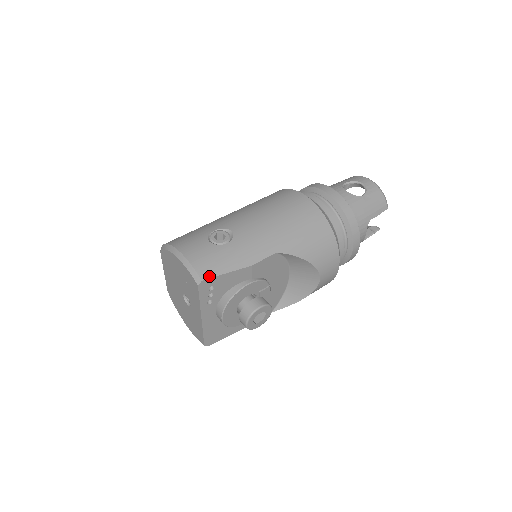
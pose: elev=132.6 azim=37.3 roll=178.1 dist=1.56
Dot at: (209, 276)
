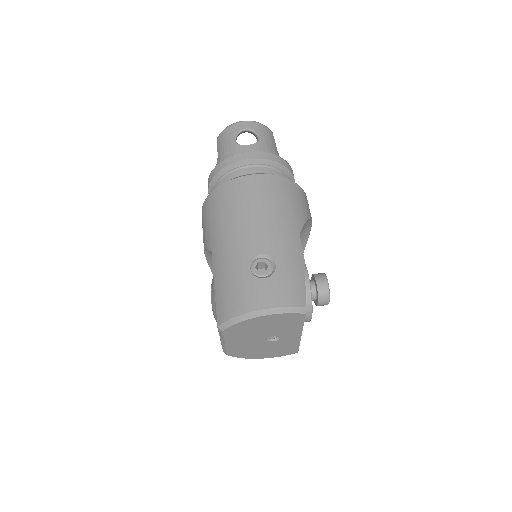
Dot at: (304, 299)
